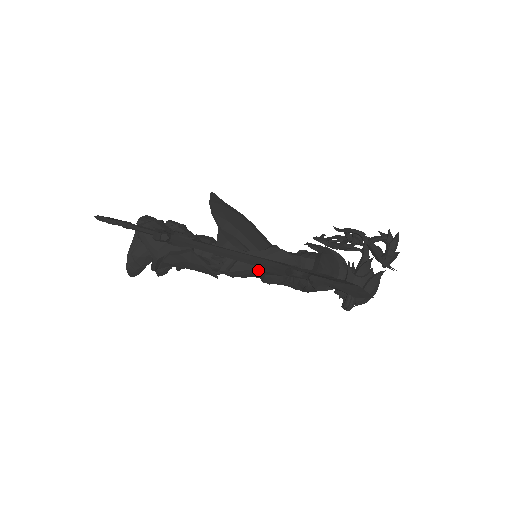
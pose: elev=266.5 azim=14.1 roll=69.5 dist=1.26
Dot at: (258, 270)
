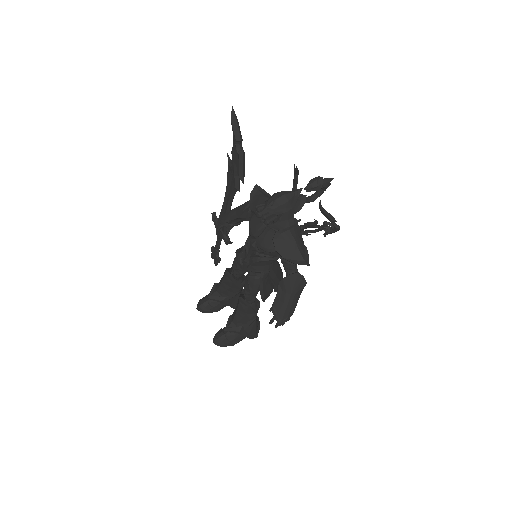
Dot at: (233, 210)
